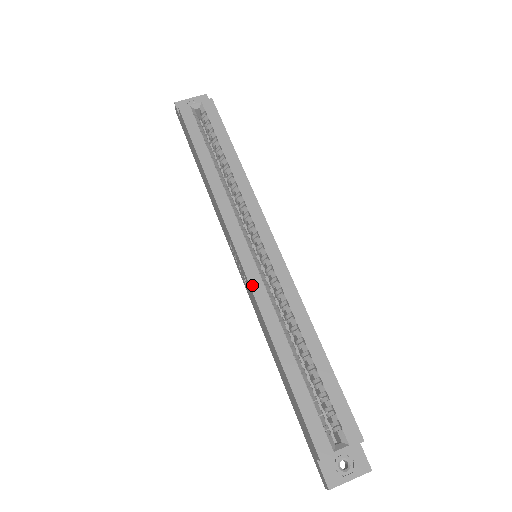
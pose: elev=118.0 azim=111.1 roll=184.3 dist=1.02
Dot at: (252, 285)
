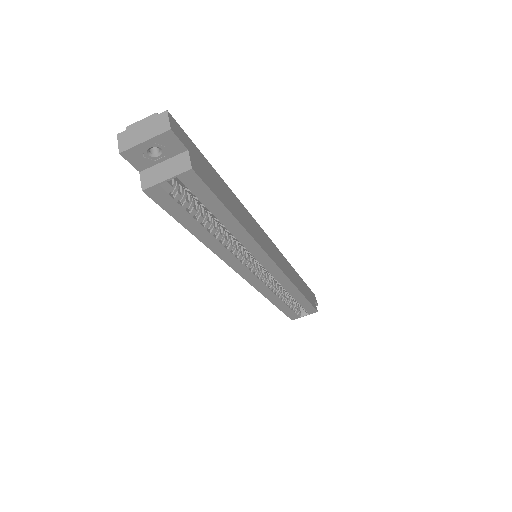
Dot at: (256, 288)
